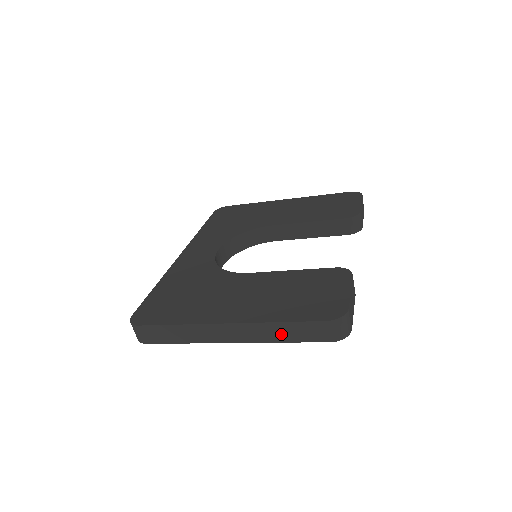
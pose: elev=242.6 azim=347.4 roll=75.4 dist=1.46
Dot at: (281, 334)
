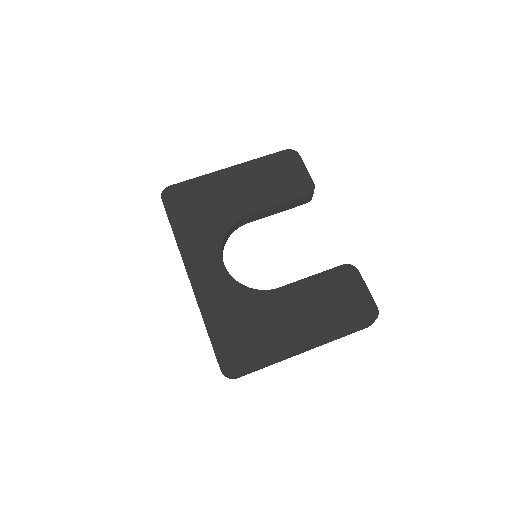
Dot at: (340, 337)
